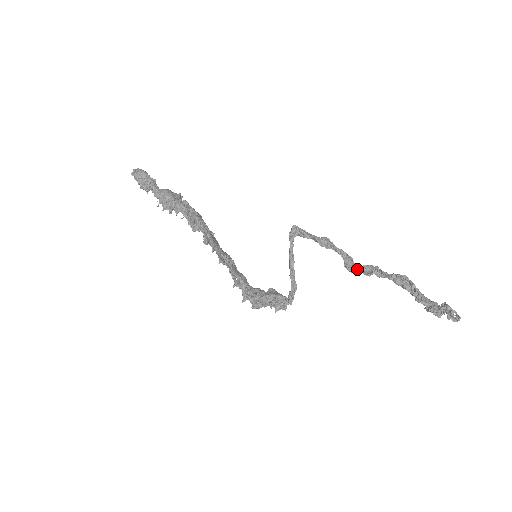
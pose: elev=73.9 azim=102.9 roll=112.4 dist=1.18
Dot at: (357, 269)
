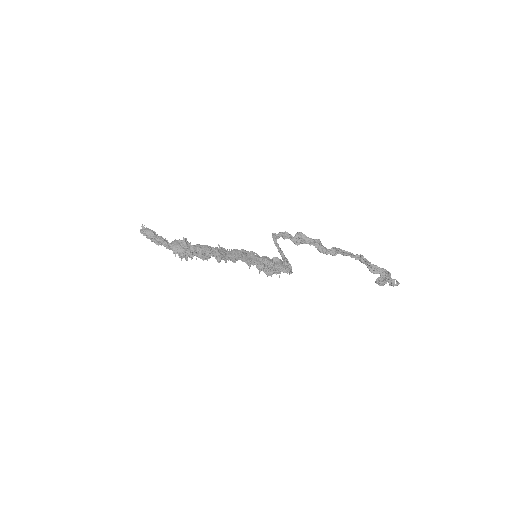
Dot at: (327, 252)
